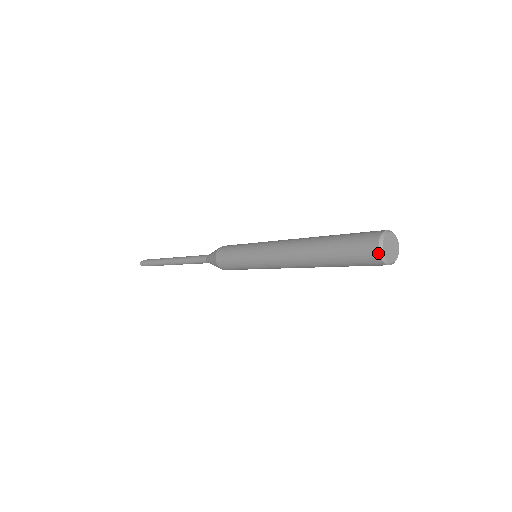
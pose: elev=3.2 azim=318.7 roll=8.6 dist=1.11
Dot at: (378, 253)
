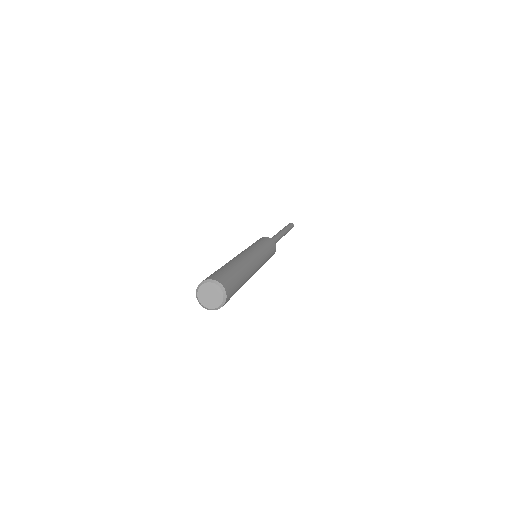
Dot at: (197, 287)
